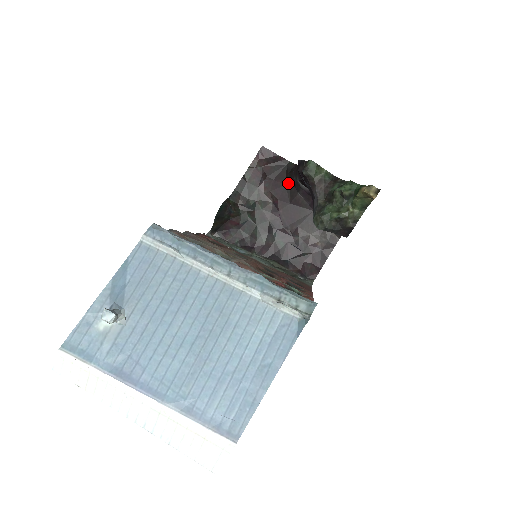
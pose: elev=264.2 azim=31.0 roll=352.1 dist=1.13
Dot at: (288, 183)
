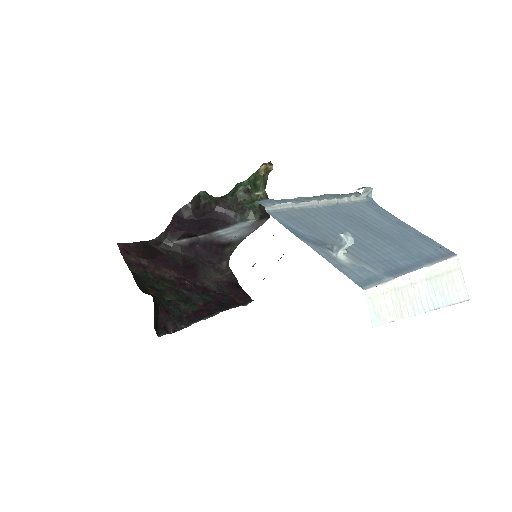
Dot at: (167, 252)
